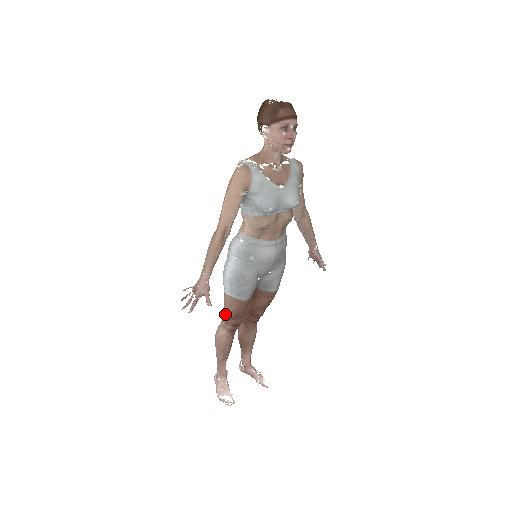
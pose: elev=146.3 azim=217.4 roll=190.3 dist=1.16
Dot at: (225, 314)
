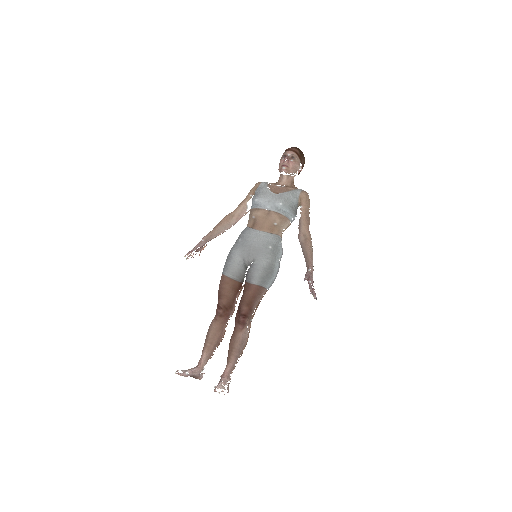
Dot at: occluded
